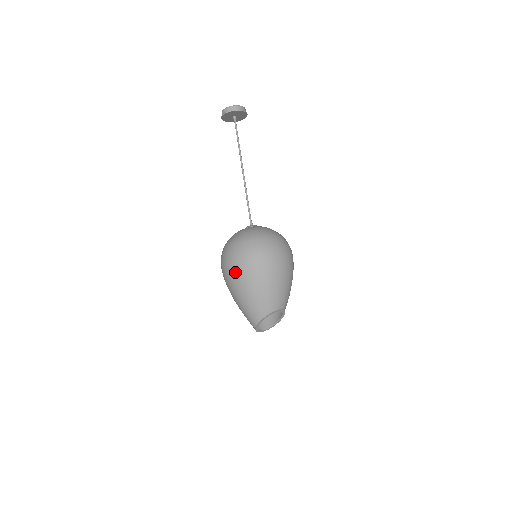
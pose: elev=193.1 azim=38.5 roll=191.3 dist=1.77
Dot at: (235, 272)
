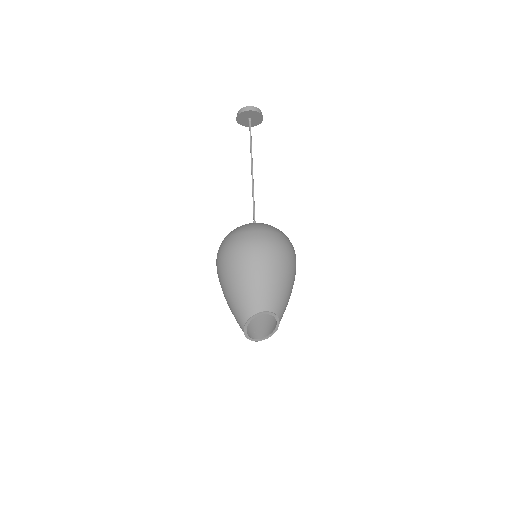
Dot at: (221, 267)
